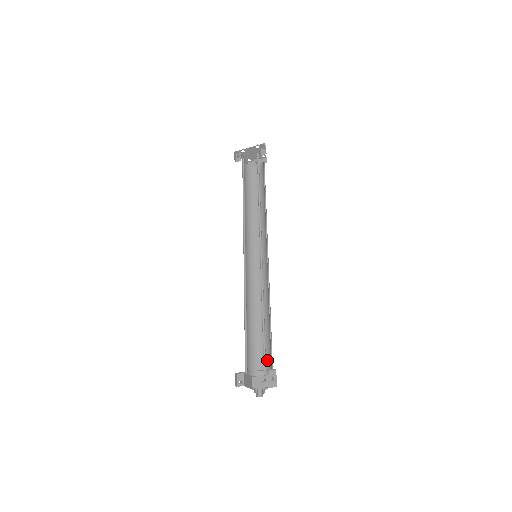
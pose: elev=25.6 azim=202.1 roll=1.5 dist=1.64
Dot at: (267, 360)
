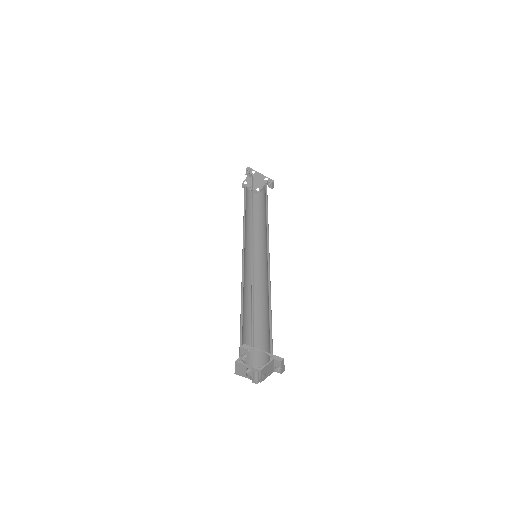
Dot at: (254, 352)
